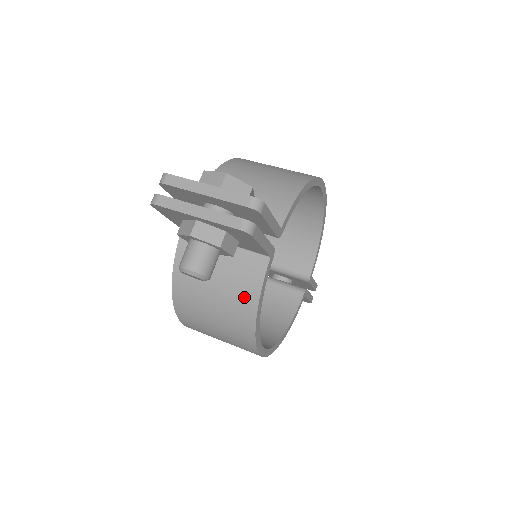
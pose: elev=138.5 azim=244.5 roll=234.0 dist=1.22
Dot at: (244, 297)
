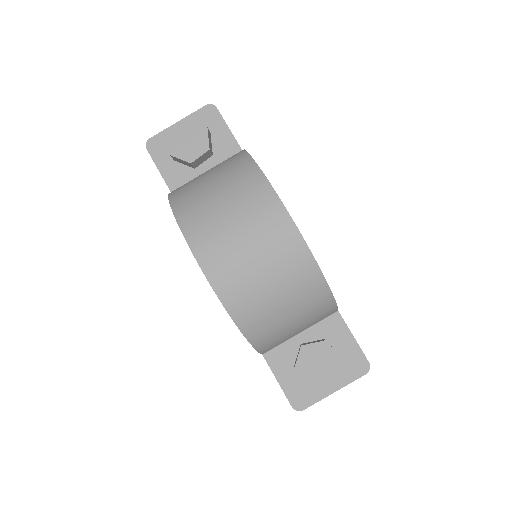
Dot at: occluded
